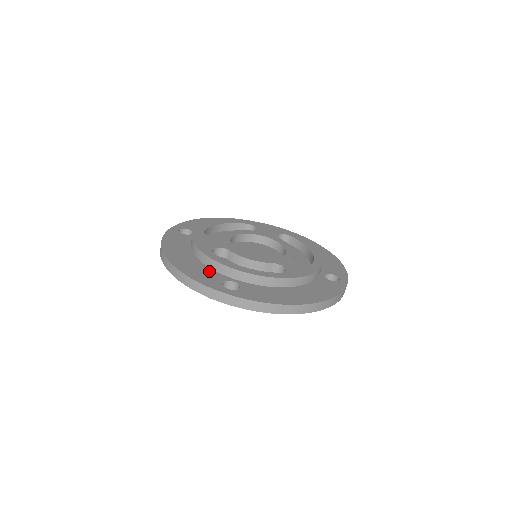
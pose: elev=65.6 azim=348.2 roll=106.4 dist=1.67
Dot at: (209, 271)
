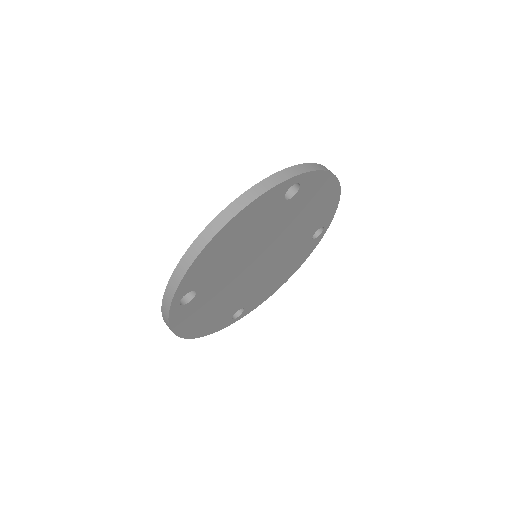
Dot at: occluded
